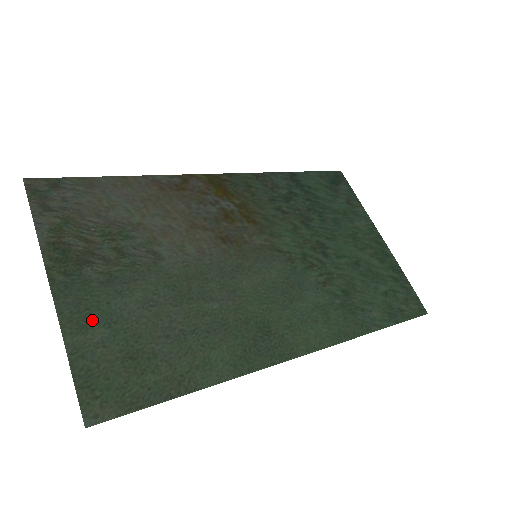
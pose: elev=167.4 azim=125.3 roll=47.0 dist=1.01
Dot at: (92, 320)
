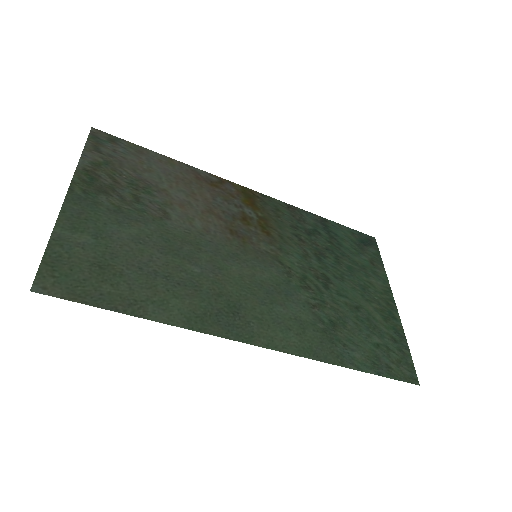
Dot at: (85, 228)
